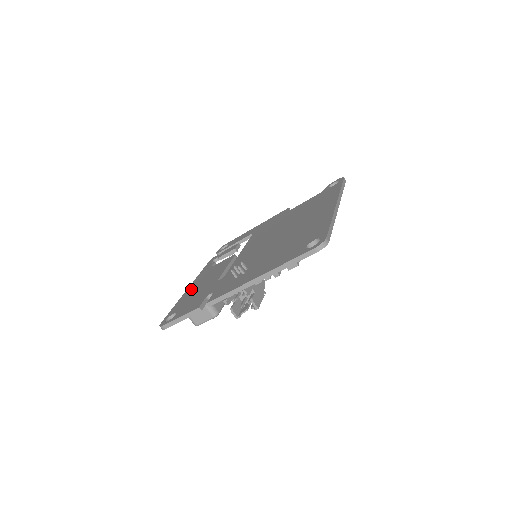
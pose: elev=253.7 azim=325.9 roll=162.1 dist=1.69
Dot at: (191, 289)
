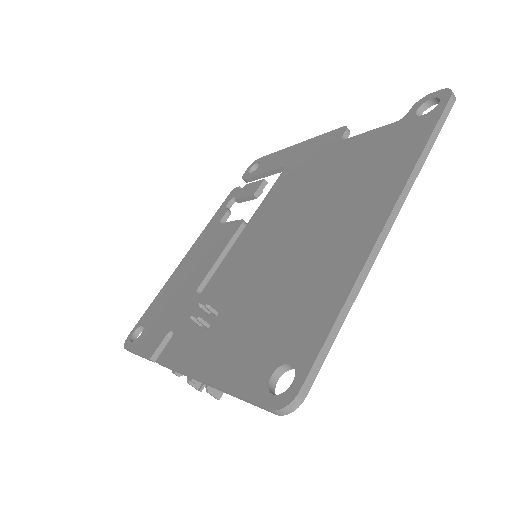
Dot at: (180, 270)
